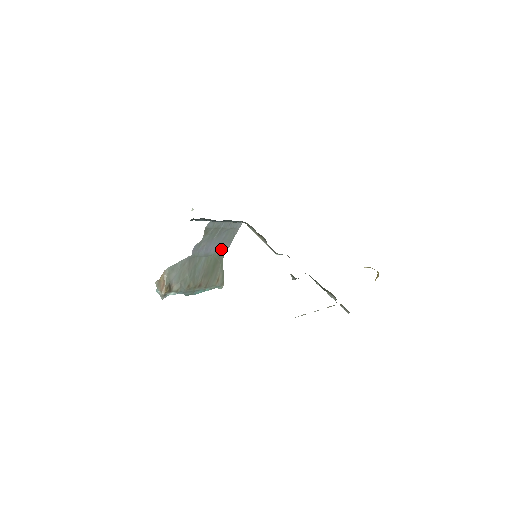
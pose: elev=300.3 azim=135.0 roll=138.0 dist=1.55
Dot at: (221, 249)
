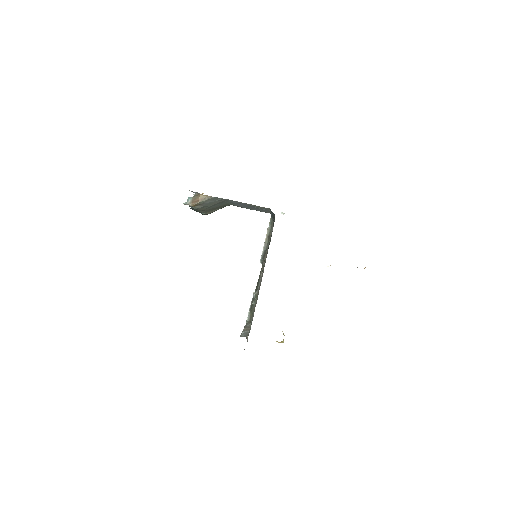
Dot at: (239, 205)
